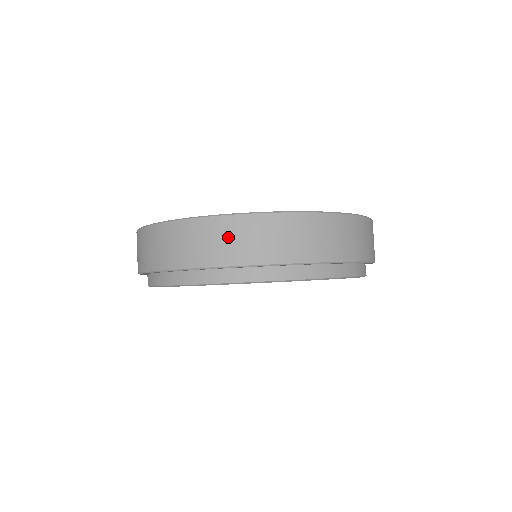
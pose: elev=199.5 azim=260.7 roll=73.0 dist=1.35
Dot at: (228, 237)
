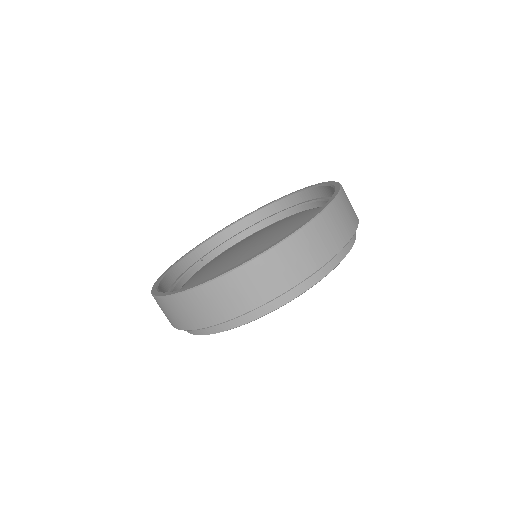
Dot at: (174, 312)
